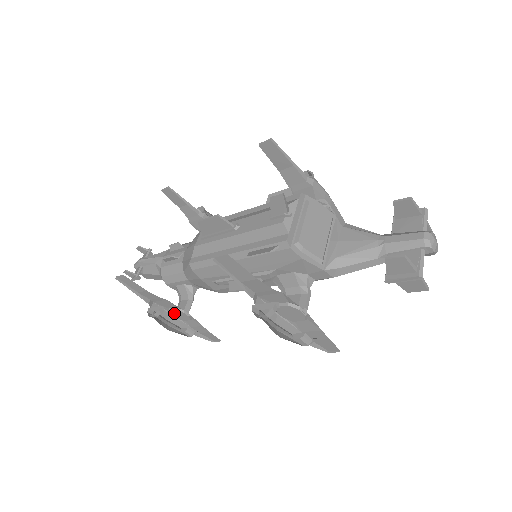
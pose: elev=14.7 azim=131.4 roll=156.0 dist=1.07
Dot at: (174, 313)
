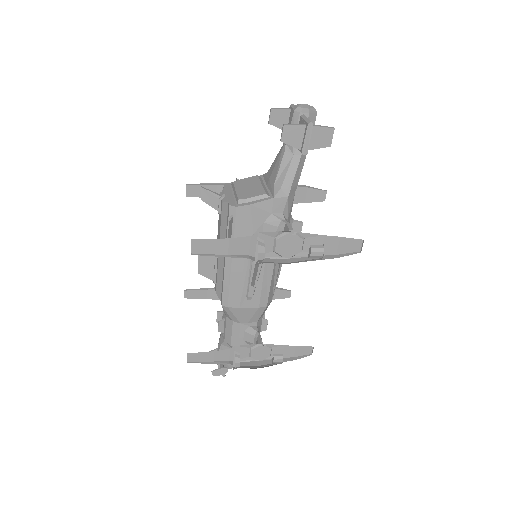
Dot at: (256, 356)
